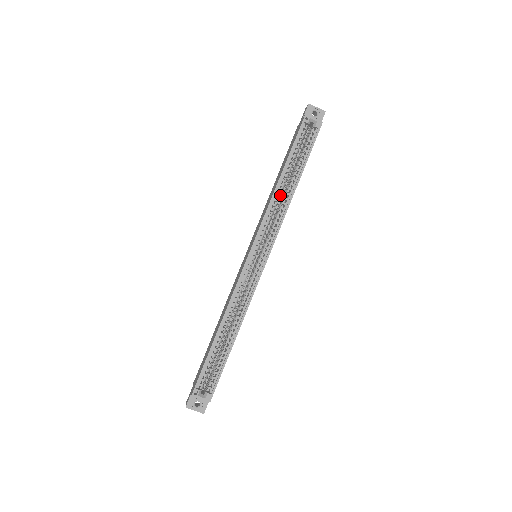
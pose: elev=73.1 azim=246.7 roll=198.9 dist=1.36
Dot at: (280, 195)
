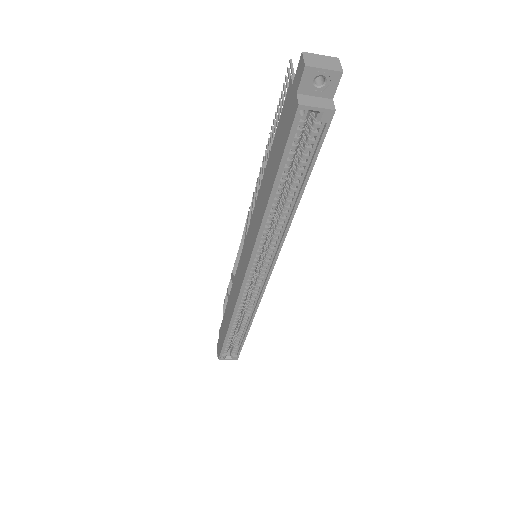
Dot at: (273, 214)
